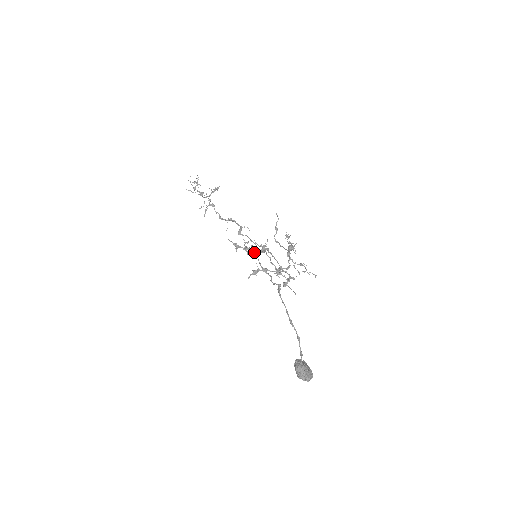
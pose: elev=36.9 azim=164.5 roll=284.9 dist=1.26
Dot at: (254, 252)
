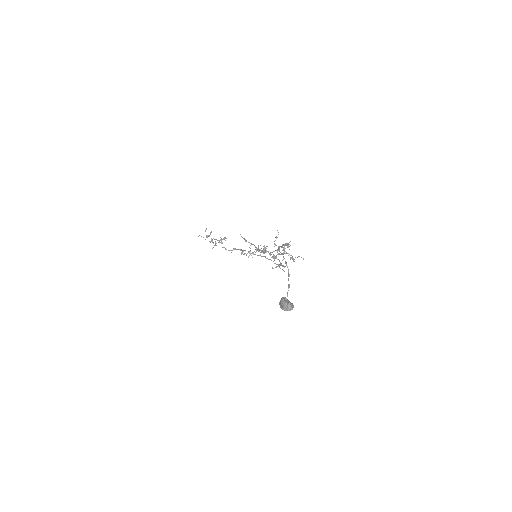
Dot at: occluded
